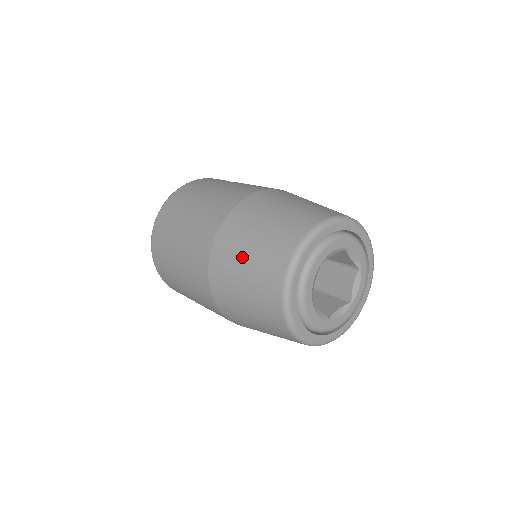
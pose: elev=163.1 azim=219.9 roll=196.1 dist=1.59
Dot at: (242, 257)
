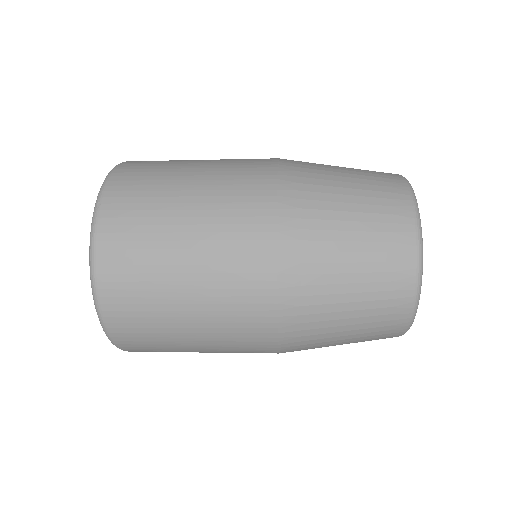
Dot at: (340, 231)
